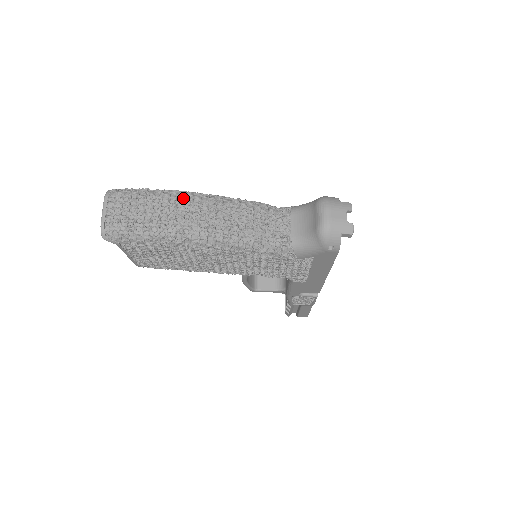
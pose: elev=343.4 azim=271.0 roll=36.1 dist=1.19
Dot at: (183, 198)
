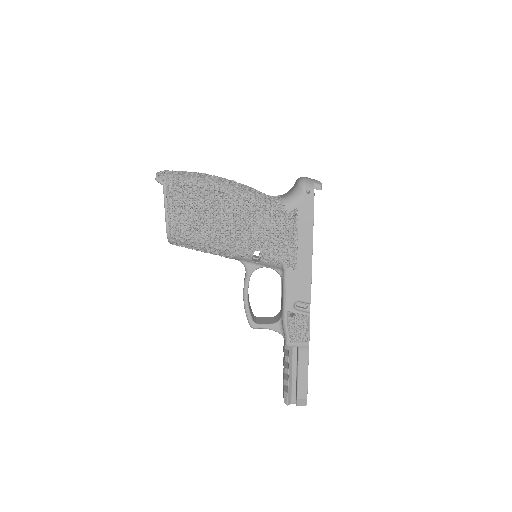
Dot at: occluded
